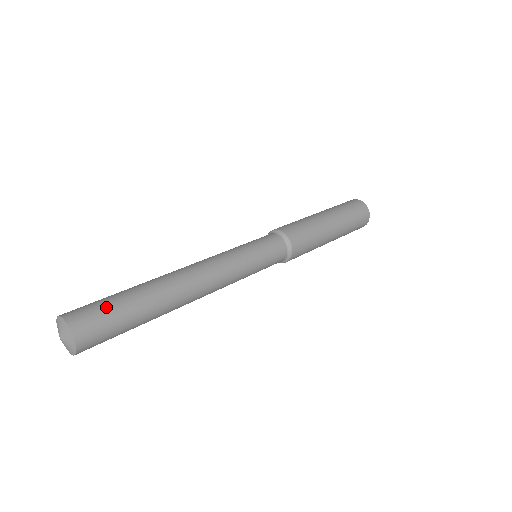
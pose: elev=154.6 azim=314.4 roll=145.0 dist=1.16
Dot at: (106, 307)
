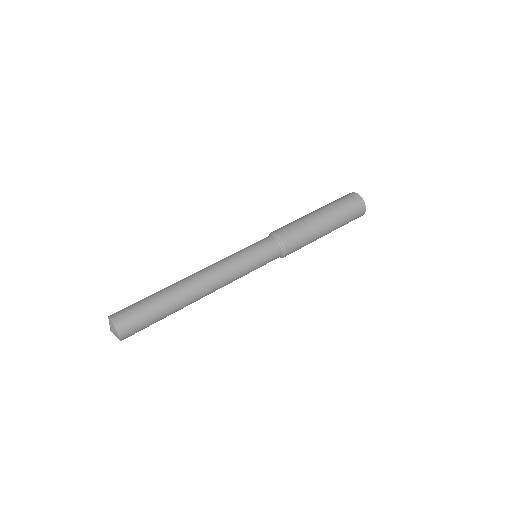
Dot at: (136, 307)
